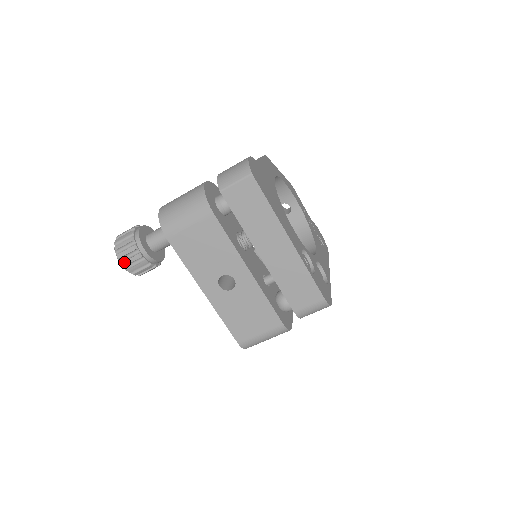
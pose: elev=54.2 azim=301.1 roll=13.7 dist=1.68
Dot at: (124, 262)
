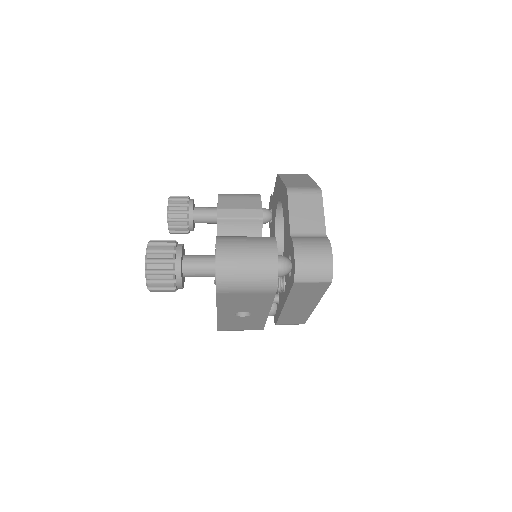
Dot at: (154, 290)
